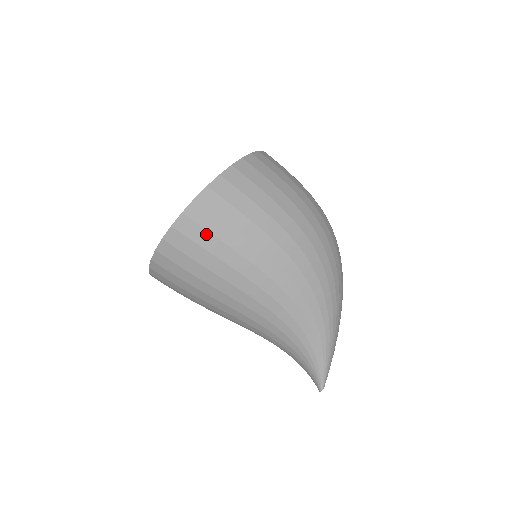
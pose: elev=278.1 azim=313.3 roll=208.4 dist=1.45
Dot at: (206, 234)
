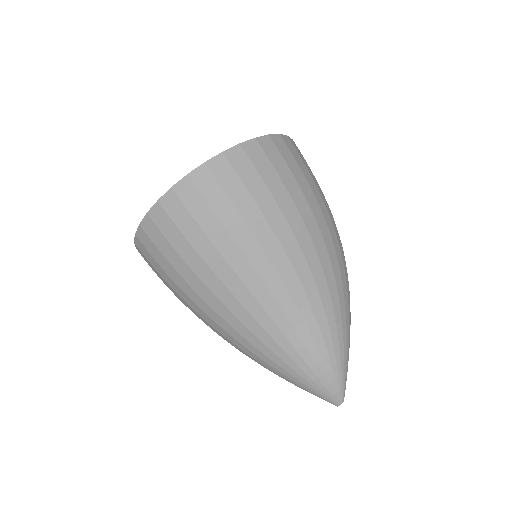
Dot at: (284, 165)
